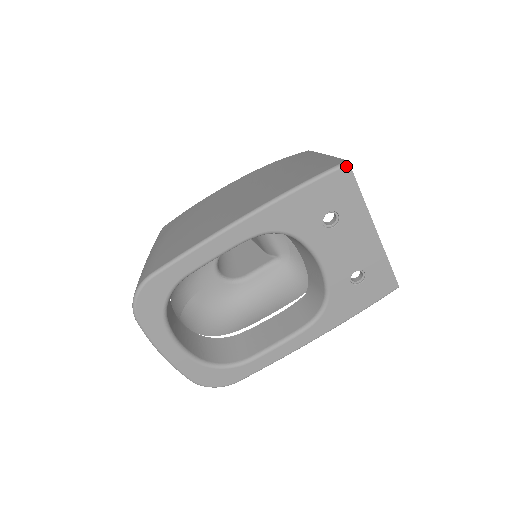
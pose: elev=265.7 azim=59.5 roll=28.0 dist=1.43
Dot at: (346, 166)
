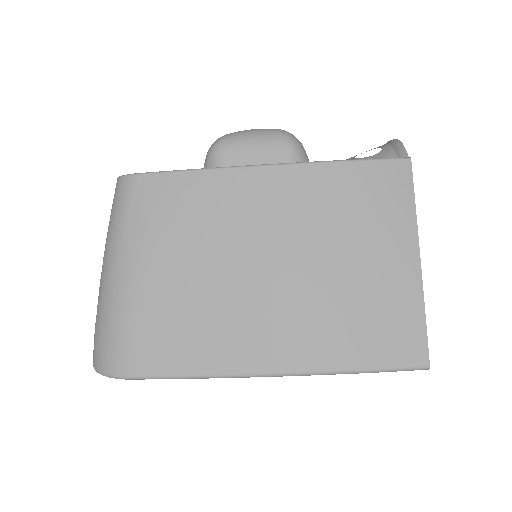
Dot at: (423, 369)
